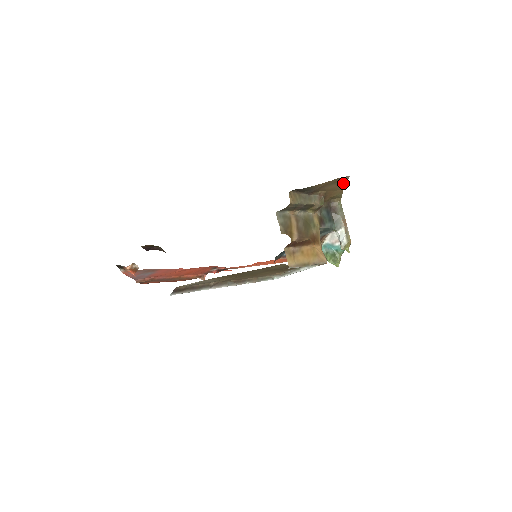
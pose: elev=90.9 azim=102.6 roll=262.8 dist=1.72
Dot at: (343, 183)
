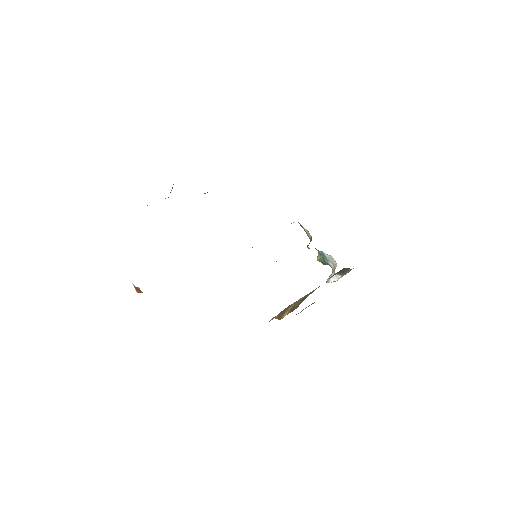
Dot at: occluded
